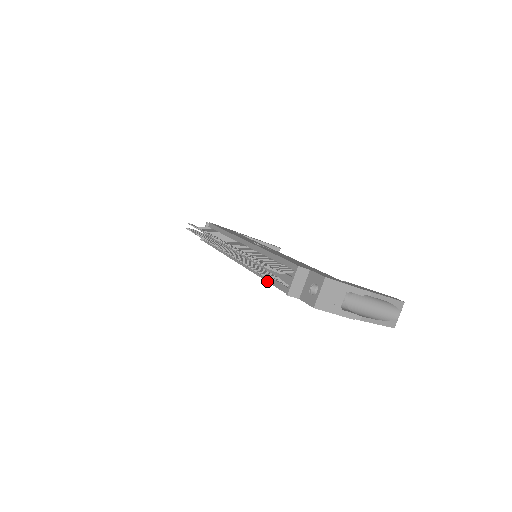
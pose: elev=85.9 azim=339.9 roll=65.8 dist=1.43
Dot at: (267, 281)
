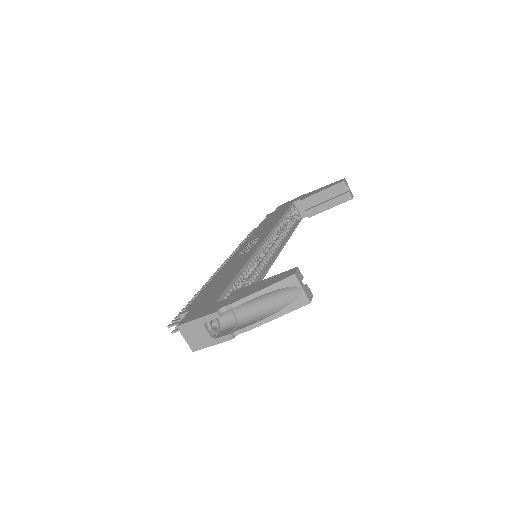
Dot at: occluded
